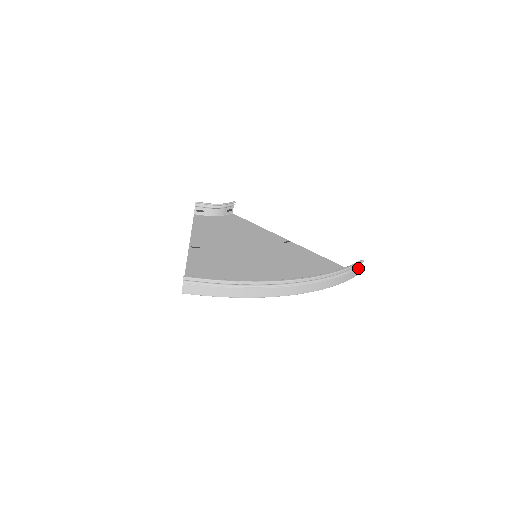
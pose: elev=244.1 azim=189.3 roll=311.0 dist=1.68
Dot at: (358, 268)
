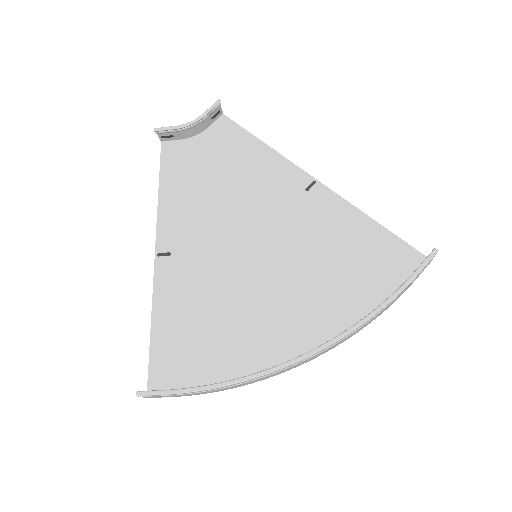
Dot at: occluded
